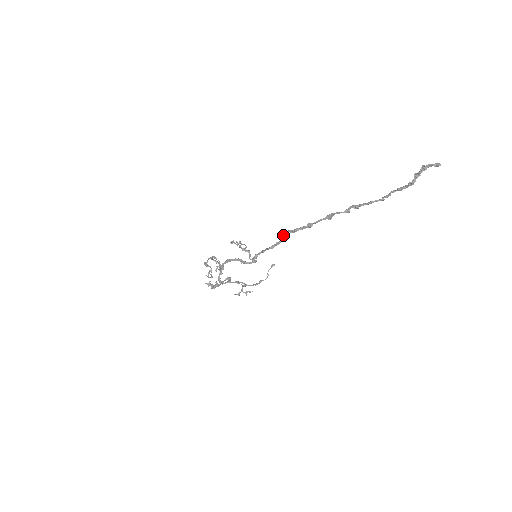
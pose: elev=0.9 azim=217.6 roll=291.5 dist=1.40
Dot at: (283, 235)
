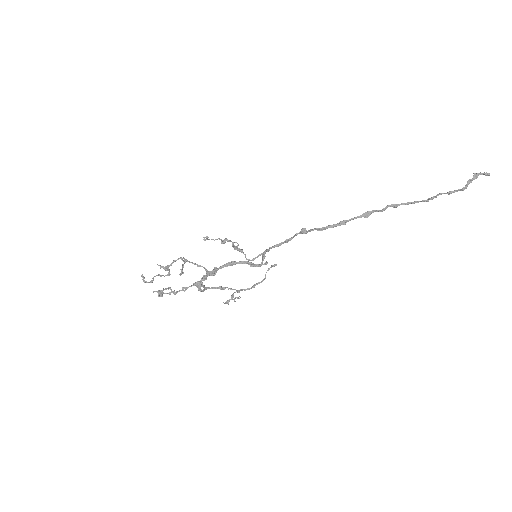
Dot at: (304, 233)
